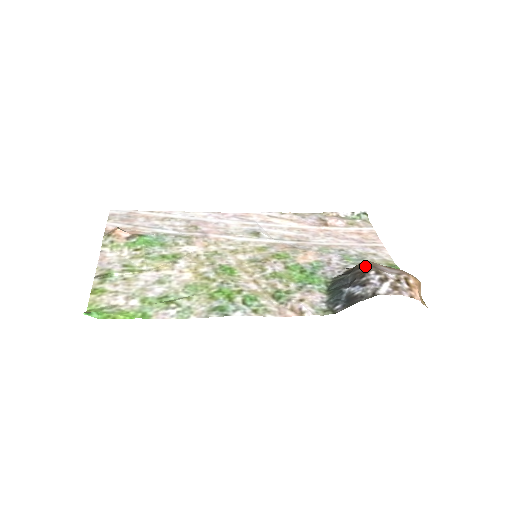
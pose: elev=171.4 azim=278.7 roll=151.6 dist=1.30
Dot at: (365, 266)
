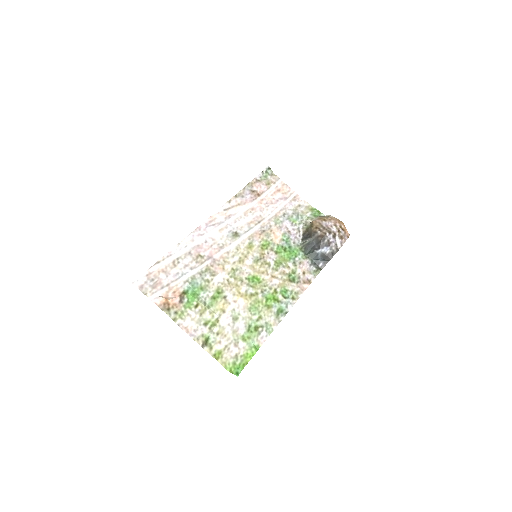
Dot at: (319, 230)
